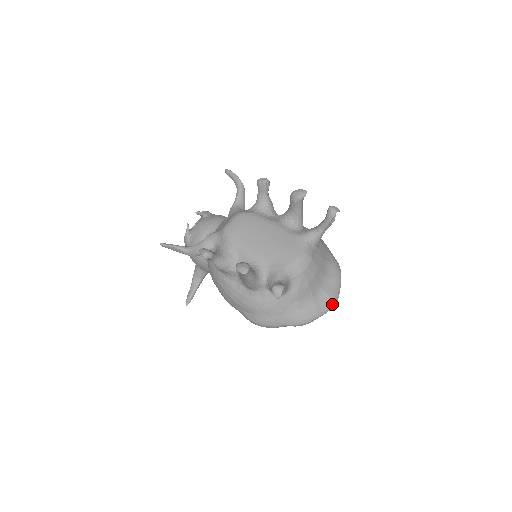
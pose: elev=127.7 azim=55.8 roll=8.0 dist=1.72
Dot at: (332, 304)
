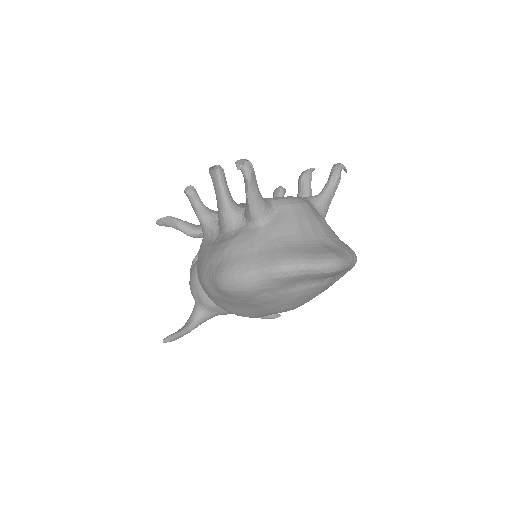
Dot at: (331, 258)
